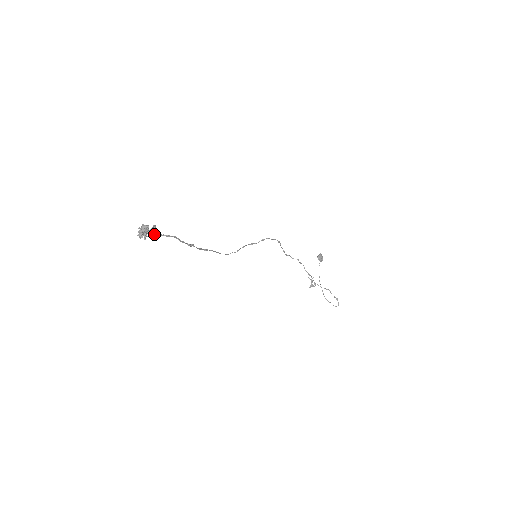
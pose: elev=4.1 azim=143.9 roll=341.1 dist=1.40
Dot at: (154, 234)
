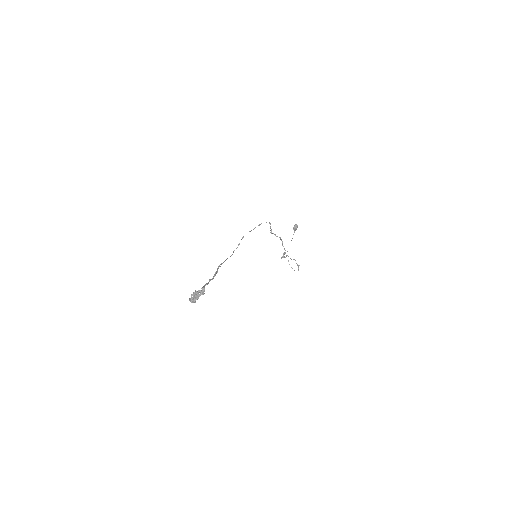
Dot at: (201, 294)
